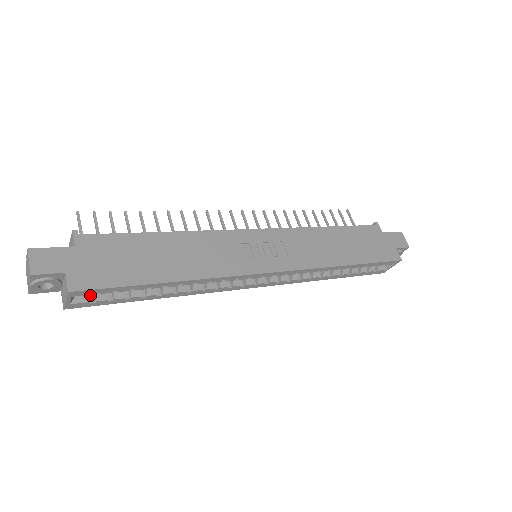
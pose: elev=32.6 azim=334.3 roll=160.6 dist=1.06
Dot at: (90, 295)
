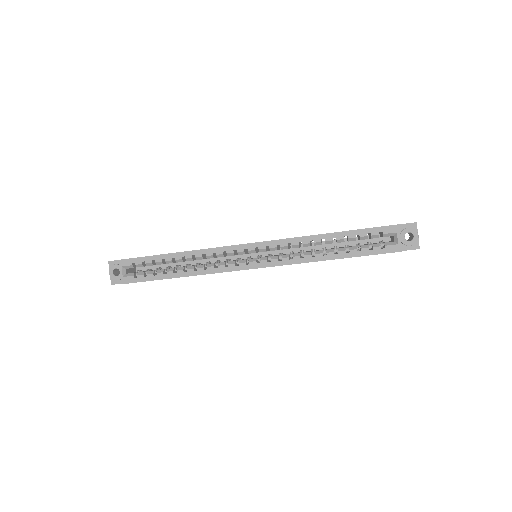
Dot at: (135, 273)
